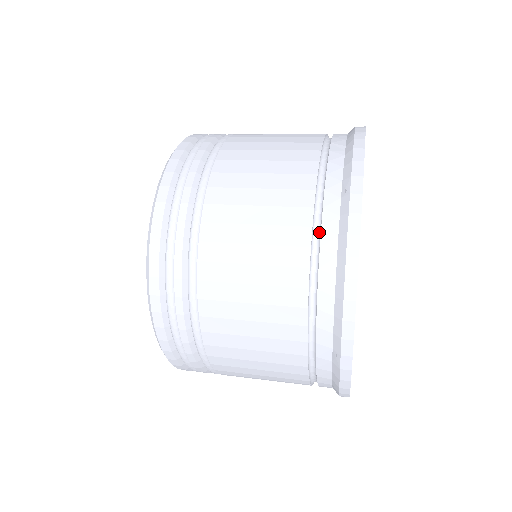
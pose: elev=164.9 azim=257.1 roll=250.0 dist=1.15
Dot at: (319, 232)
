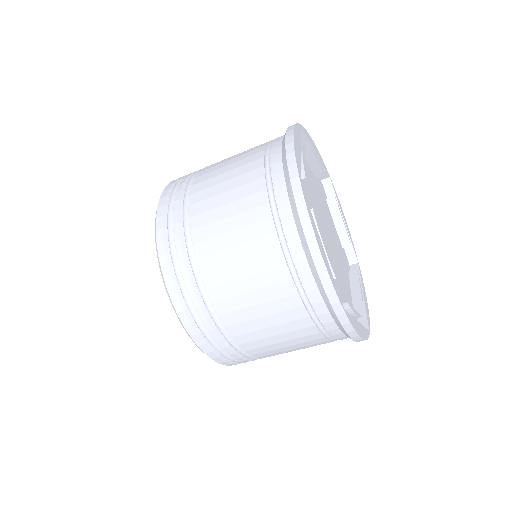
Dot at: occluded
